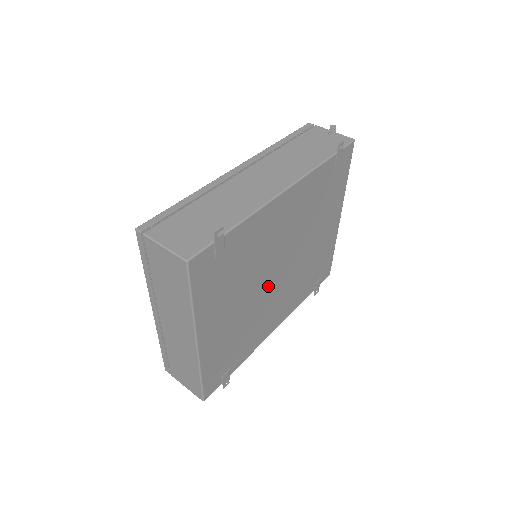
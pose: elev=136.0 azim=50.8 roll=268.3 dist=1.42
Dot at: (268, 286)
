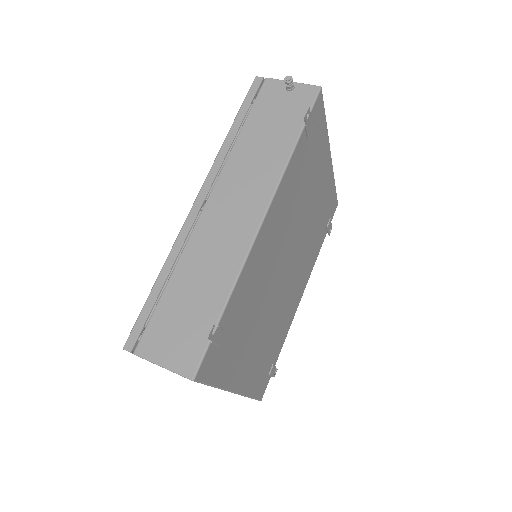
Dot at: (281, 288)
